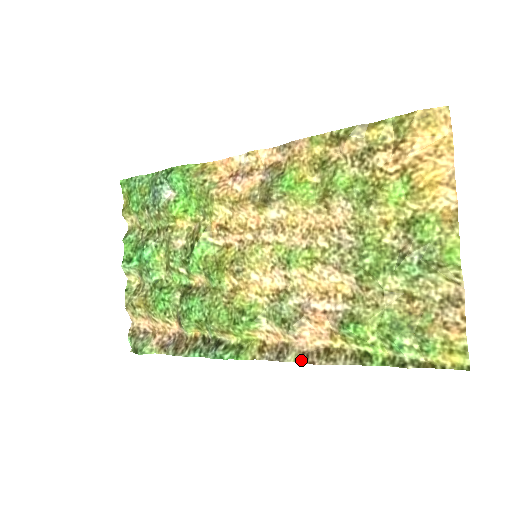
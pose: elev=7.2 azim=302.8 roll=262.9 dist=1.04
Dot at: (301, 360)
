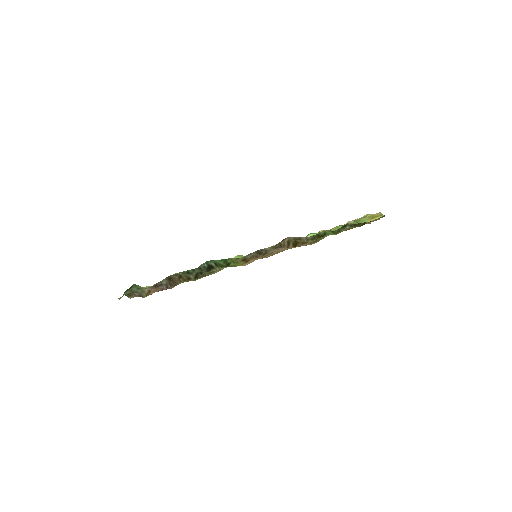
Dot at: (275, 246)
